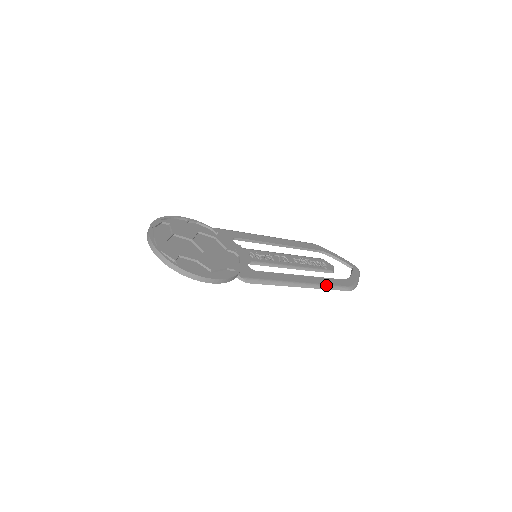
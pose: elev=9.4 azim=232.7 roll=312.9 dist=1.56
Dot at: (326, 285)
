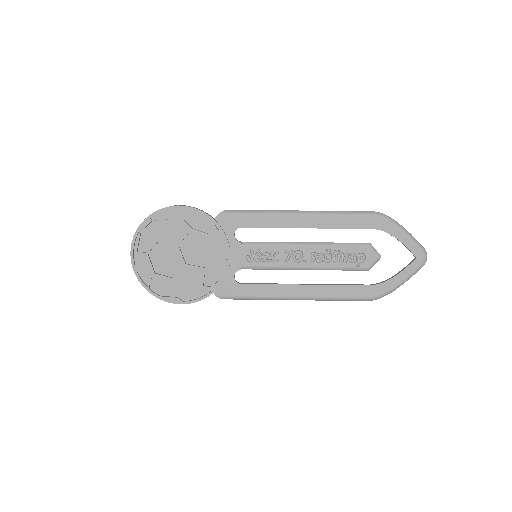
Dot at: (333, 298)
